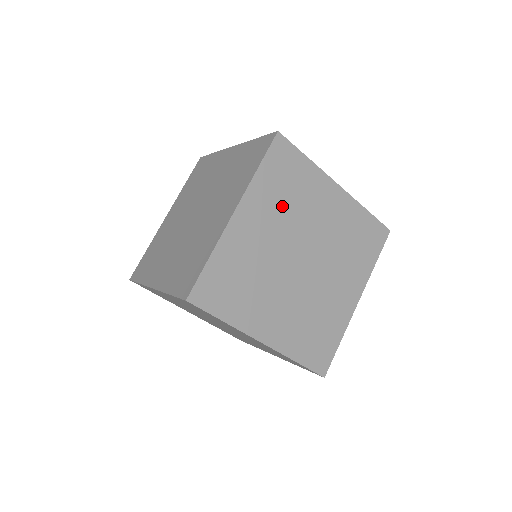
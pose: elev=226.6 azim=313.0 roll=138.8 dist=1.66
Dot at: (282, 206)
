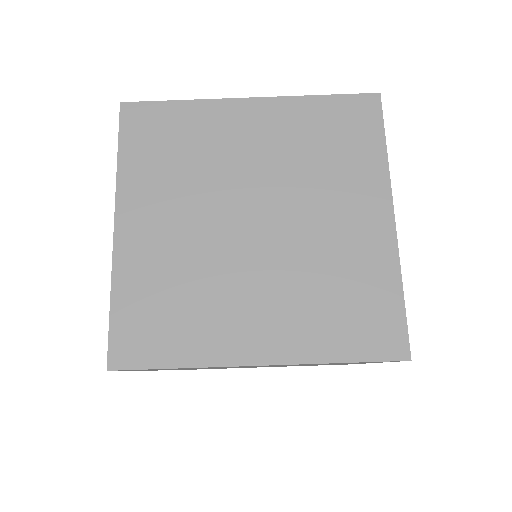
Dot at: (178, 177)
